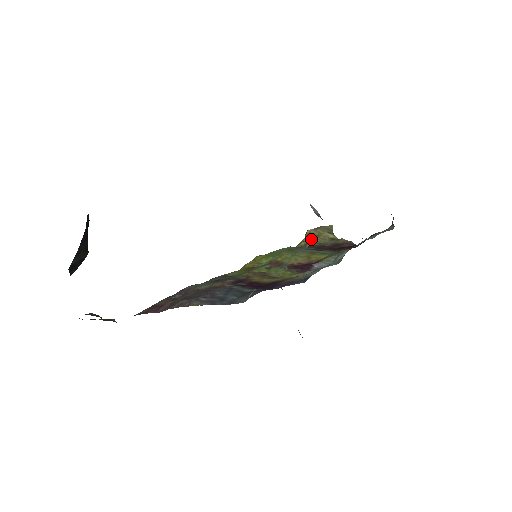
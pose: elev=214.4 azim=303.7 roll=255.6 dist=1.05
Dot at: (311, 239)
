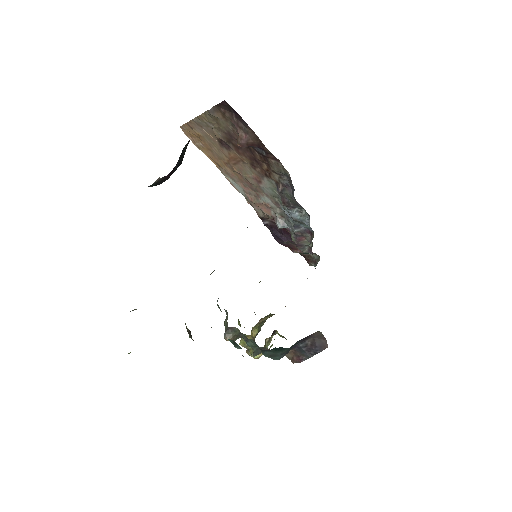
Dot at: (261, 322)
